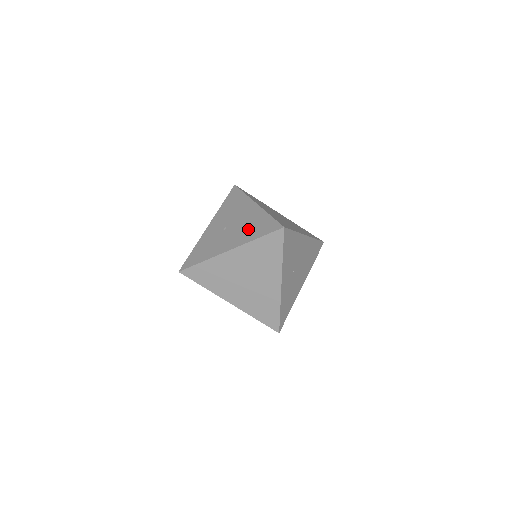
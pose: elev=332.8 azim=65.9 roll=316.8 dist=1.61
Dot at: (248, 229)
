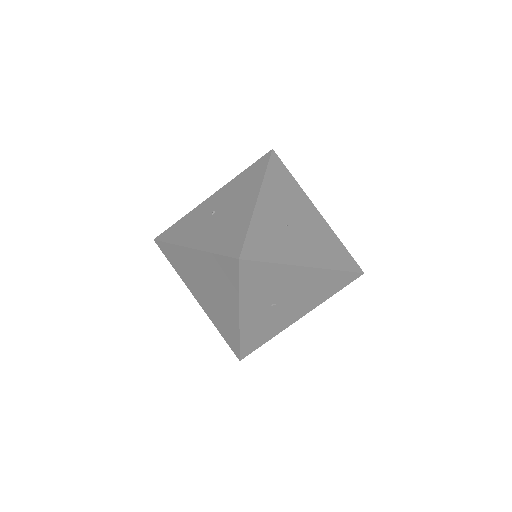
Dot at: (221, 231)
